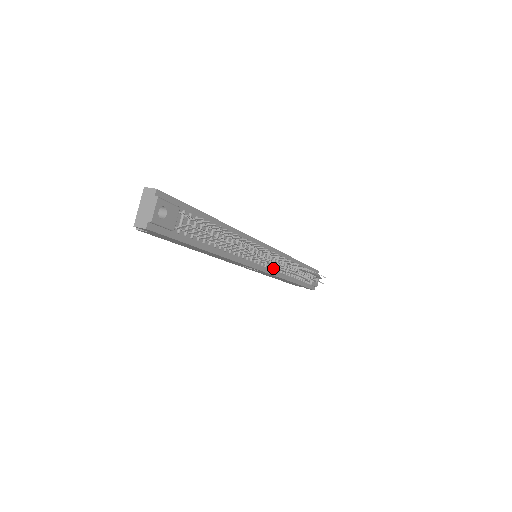
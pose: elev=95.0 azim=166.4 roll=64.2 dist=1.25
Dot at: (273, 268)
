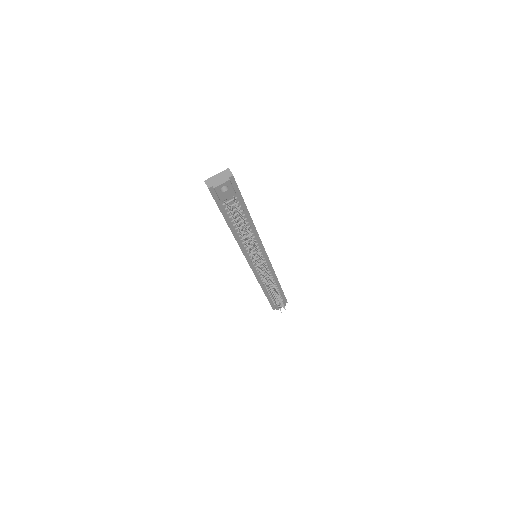
Dot at: (259, 272)
